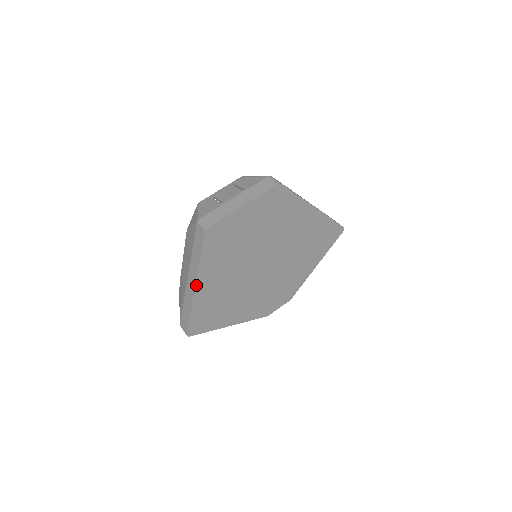
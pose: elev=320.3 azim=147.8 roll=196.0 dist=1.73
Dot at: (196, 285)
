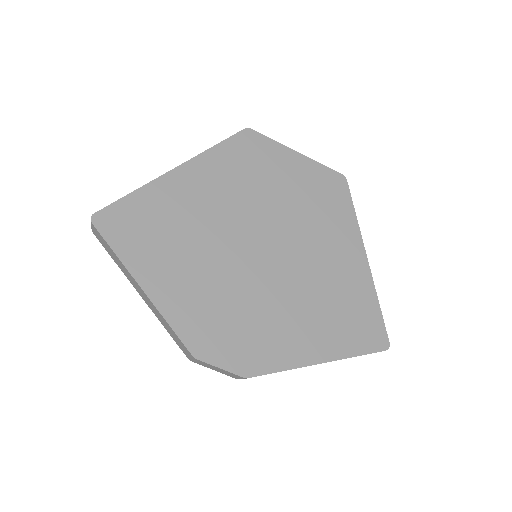
Dot at: (179, 167)
